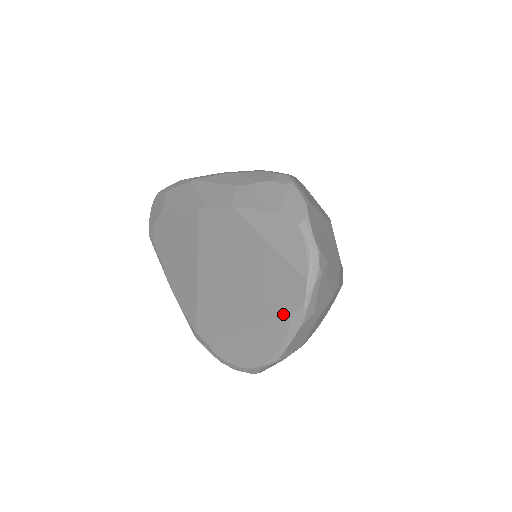
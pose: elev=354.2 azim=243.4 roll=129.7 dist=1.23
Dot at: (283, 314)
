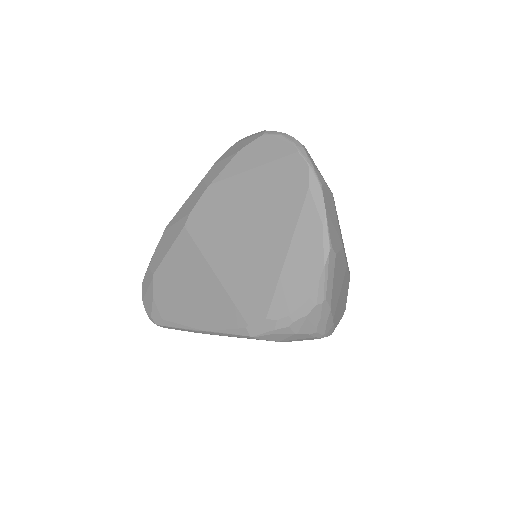
Dot at: (302, 198)
